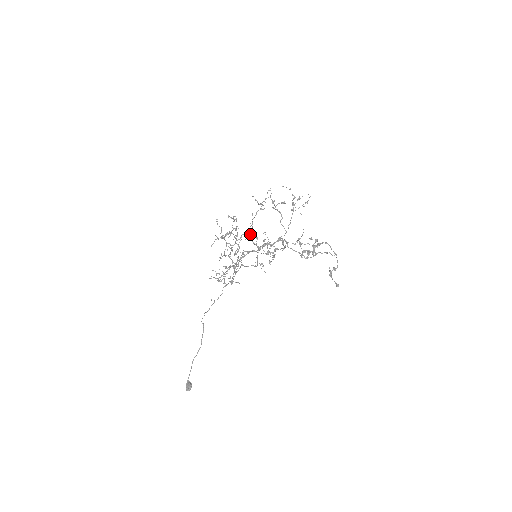
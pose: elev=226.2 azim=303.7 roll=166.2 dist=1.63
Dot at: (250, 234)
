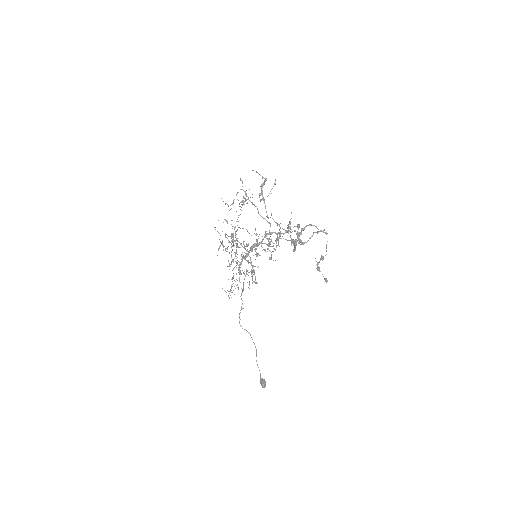
Dot at: occluded
